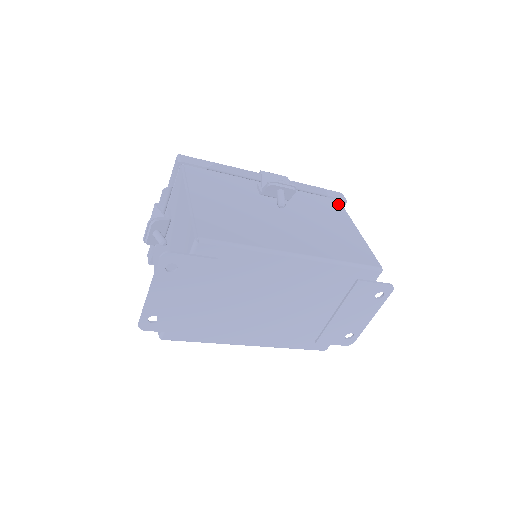
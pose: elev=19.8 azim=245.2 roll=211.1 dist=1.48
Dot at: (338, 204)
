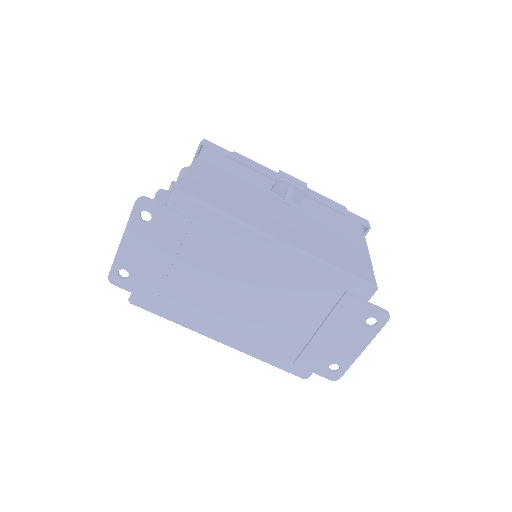
Dot at: (359, 228)
